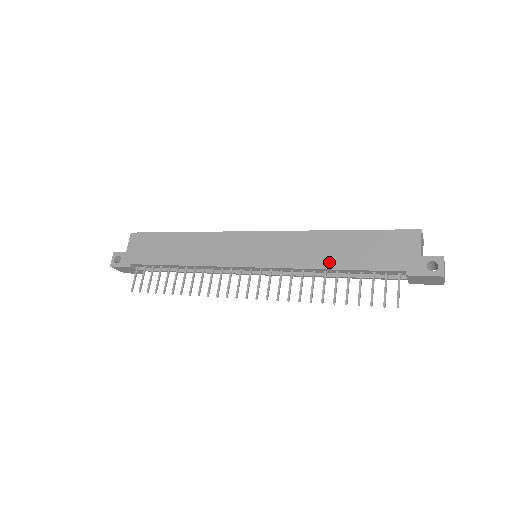
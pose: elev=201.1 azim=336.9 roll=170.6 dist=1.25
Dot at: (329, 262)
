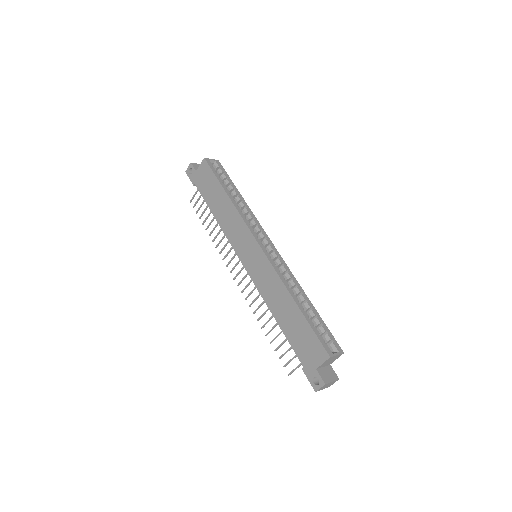
Dot at: (277, 314)
